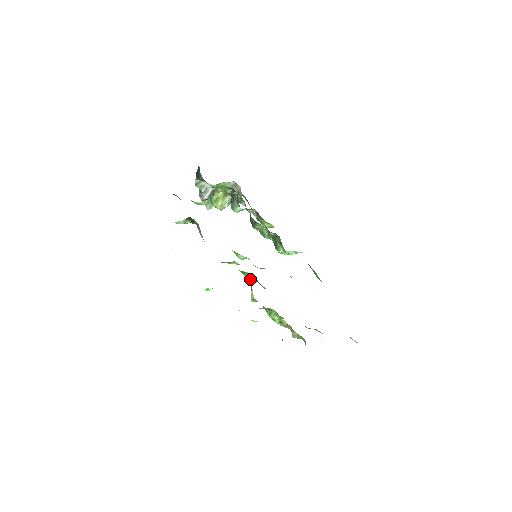
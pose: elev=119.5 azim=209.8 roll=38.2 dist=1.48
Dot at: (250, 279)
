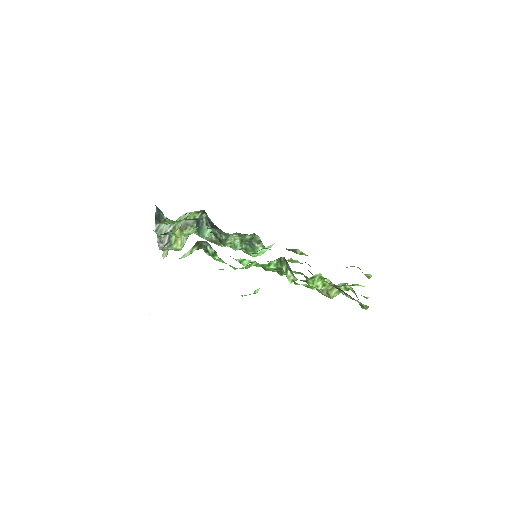
Dot at: (277, 267)
